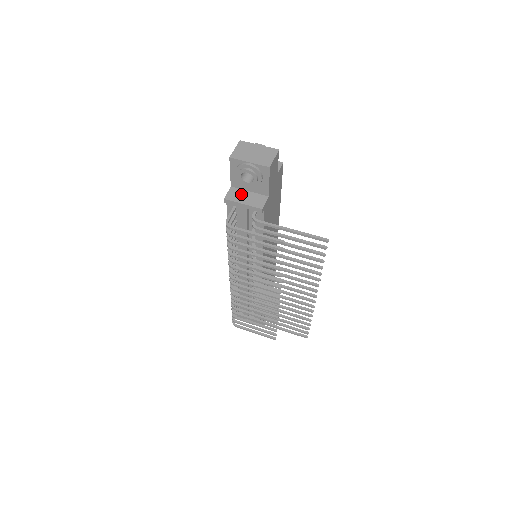
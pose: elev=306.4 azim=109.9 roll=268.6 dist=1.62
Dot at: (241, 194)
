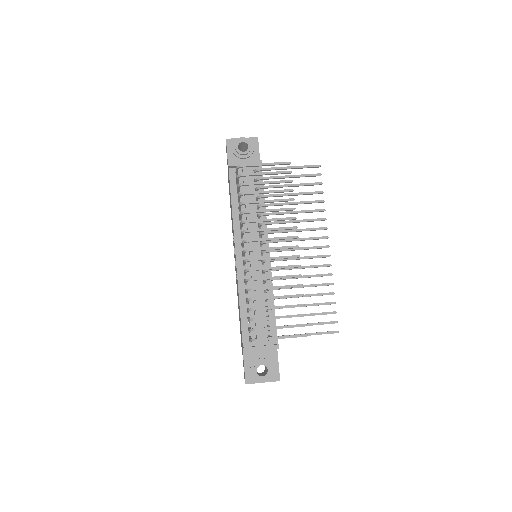
Dot at: occluded
